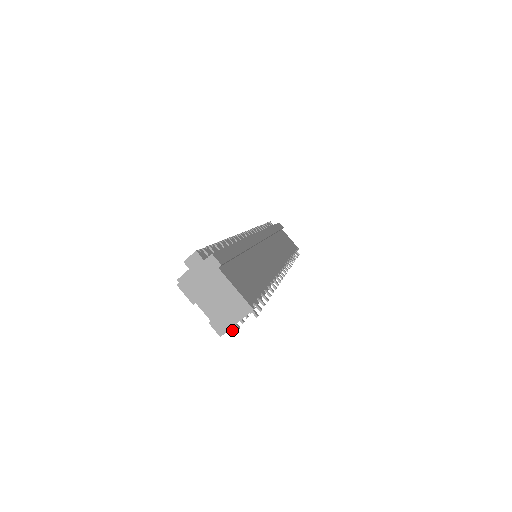
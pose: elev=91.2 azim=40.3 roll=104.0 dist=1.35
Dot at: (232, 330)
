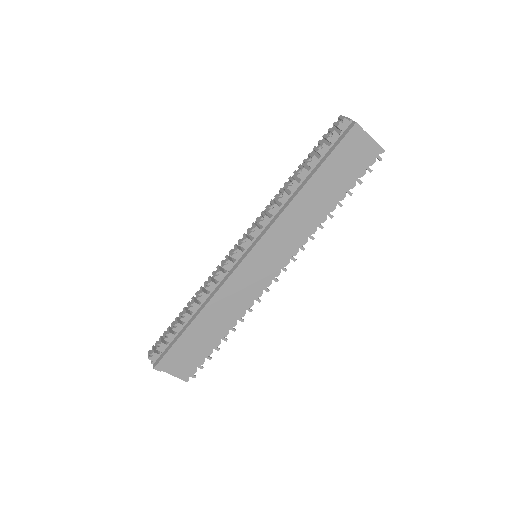
Dot at: occluded
